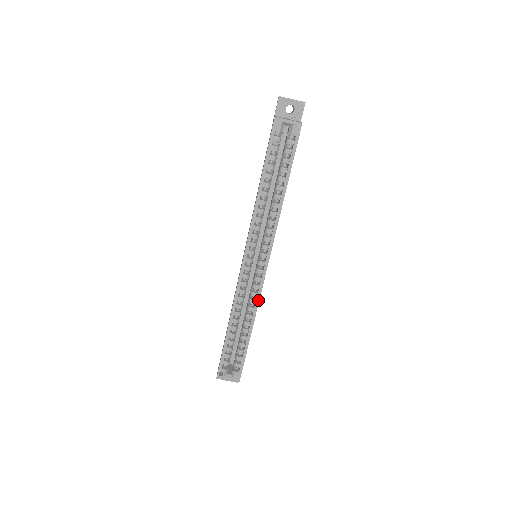
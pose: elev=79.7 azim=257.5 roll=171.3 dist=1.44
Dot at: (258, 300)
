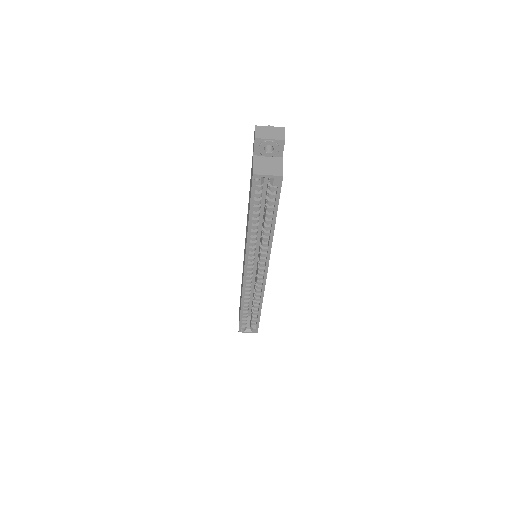
Dot at: (263, 292)
